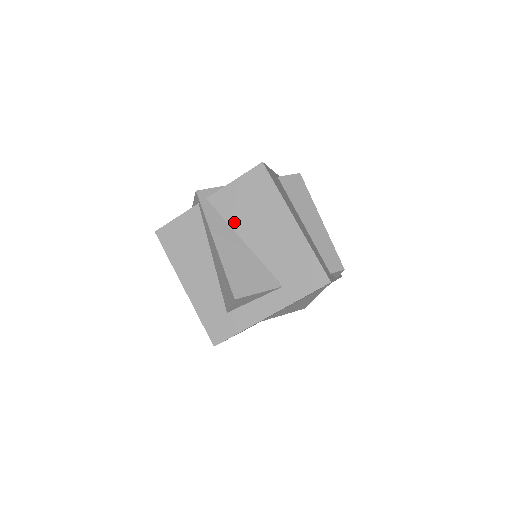
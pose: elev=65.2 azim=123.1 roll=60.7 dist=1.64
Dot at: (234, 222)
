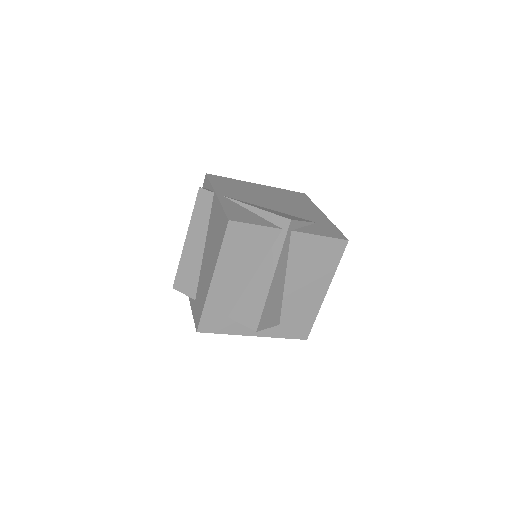
Dot at: (292, 263)
